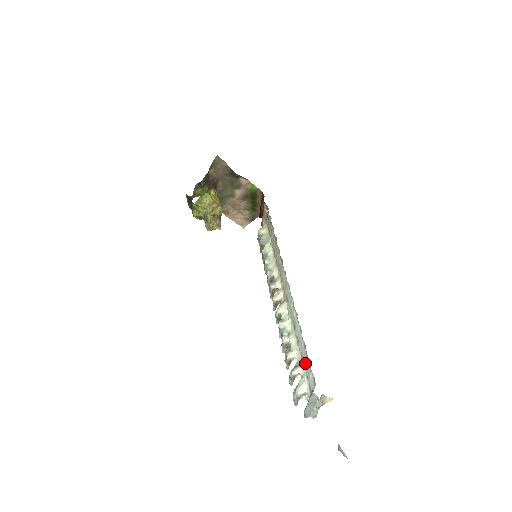
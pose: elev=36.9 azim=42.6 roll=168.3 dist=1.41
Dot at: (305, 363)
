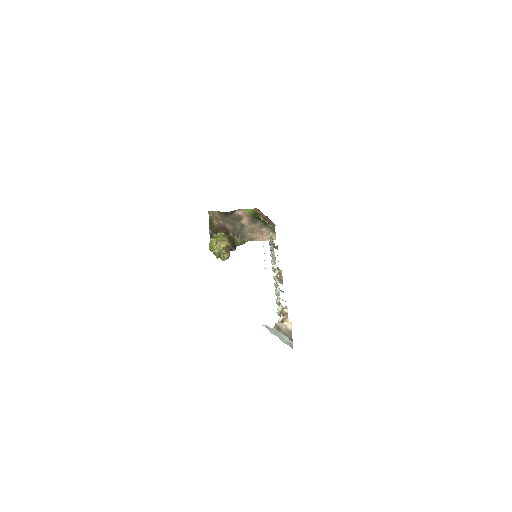
Dot at: occluded
